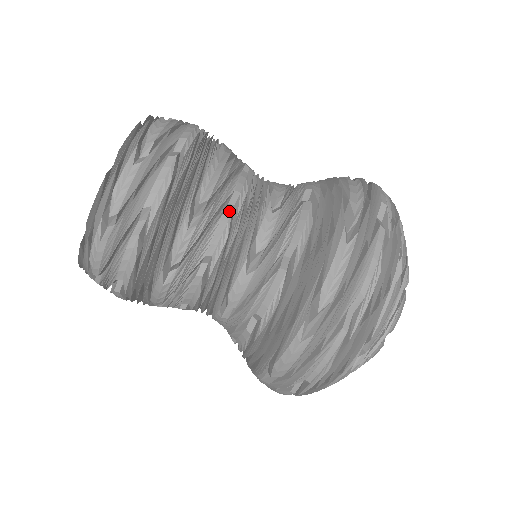
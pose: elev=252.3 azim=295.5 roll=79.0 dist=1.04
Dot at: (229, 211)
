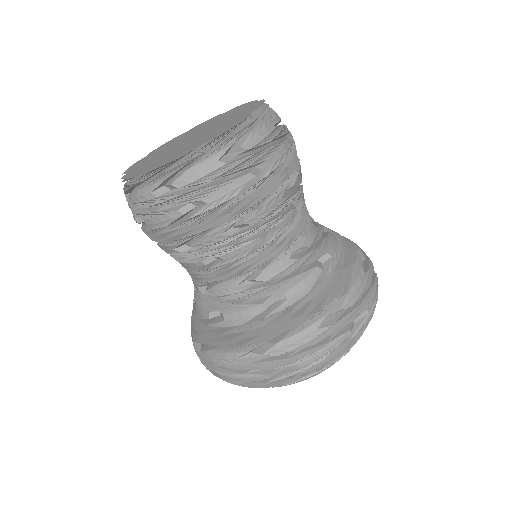
Dot at: (261, 239)
